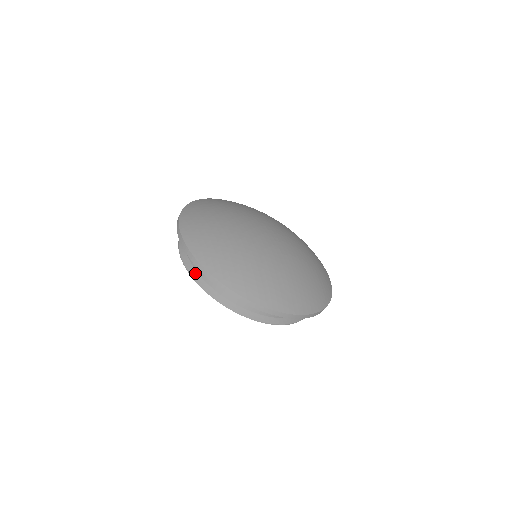
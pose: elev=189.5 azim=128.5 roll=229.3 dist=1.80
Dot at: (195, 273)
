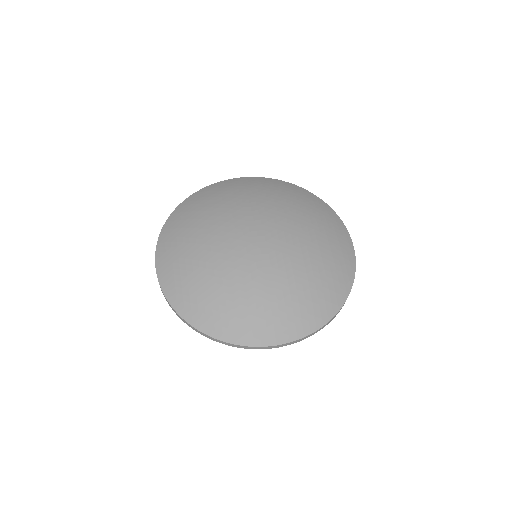
Dot at: occluded
